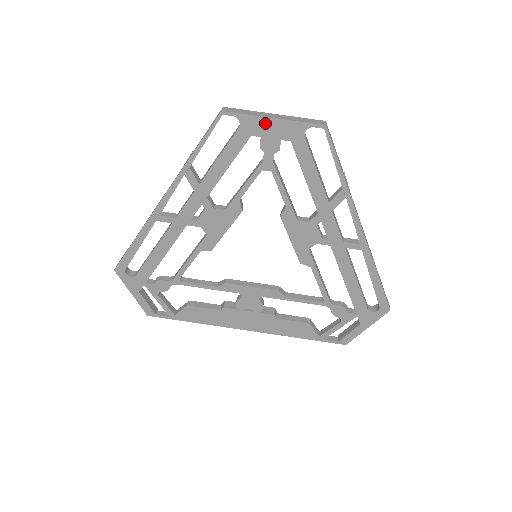
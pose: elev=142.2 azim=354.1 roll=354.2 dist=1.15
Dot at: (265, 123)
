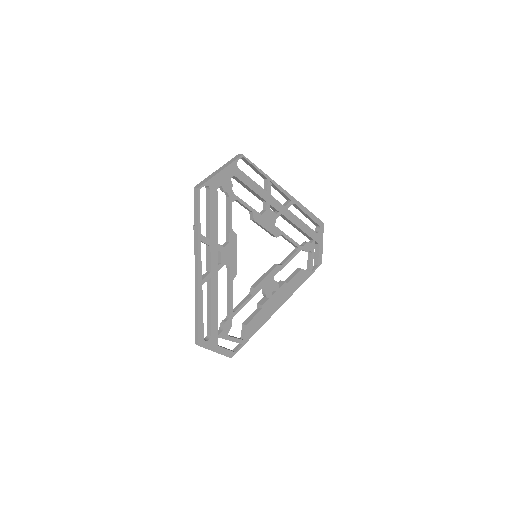
Dot at: (219, 177)
